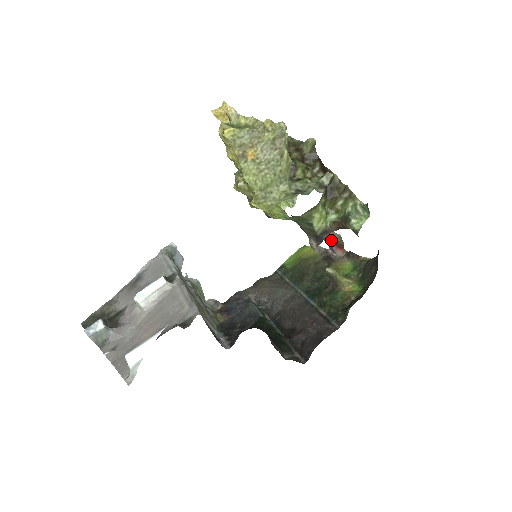
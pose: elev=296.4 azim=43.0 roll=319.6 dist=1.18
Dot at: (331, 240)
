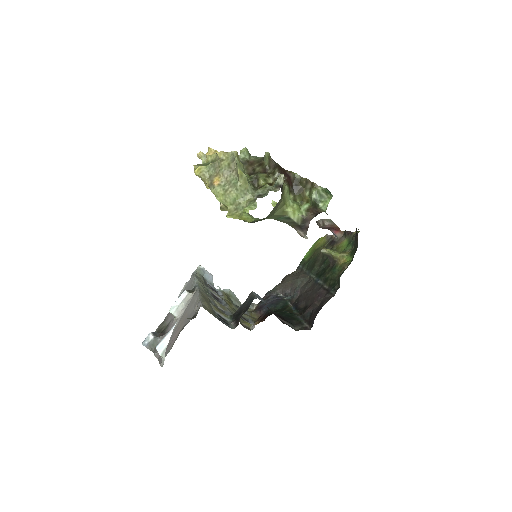
Dot at: (326, 226)
